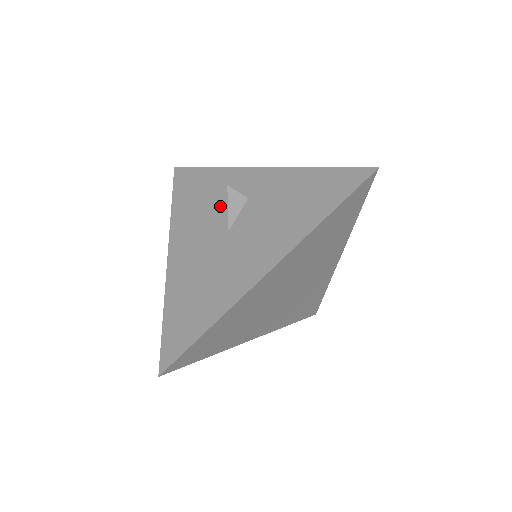
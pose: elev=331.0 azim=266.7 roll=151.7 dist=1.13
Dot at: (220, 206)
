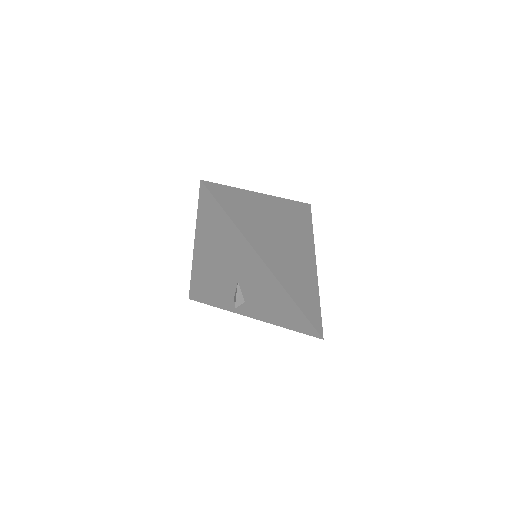
Dot at: occluded
